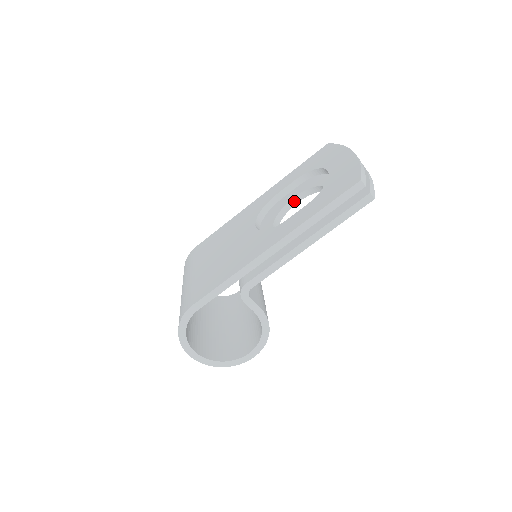
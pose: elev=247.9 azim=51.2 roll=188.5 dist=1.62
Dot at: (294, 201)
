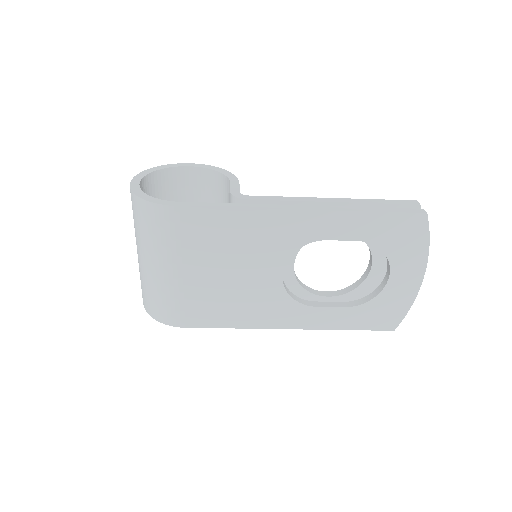
Dot at: occluded
